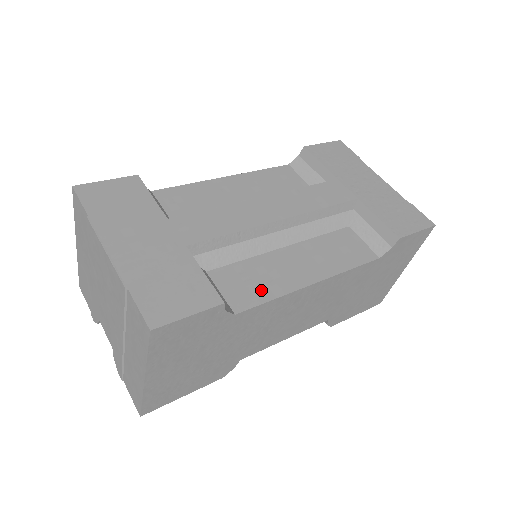
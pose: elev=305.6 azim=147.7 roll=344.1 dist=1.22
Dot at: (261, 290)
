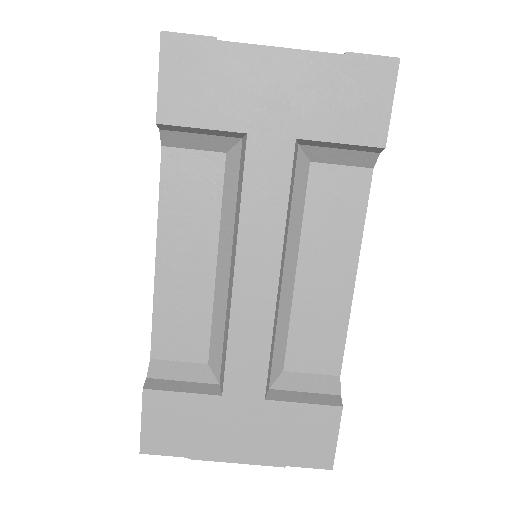
Dot at: (331, 337)
